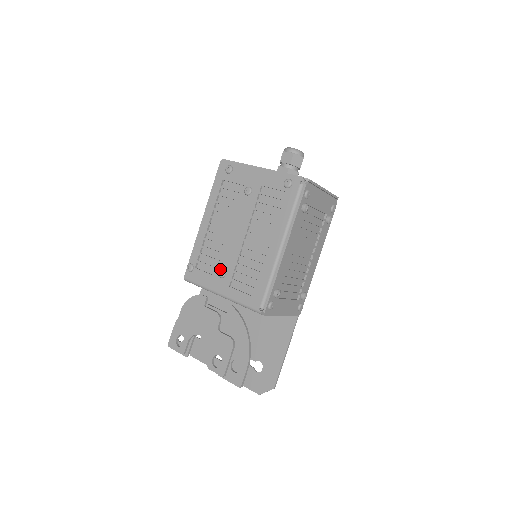
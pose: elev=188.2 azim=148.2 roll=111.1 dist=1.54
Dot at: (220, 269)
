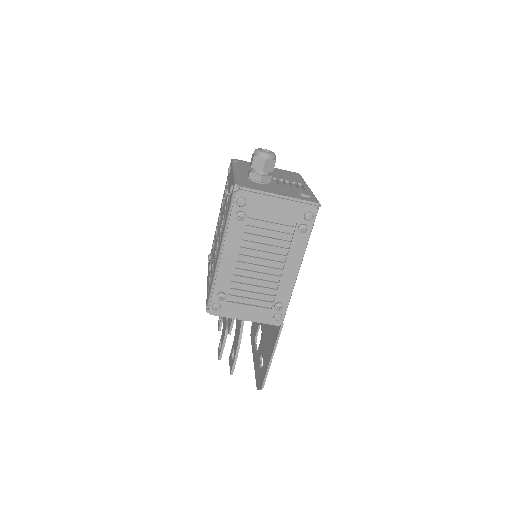
Dot at: (211, 263)
